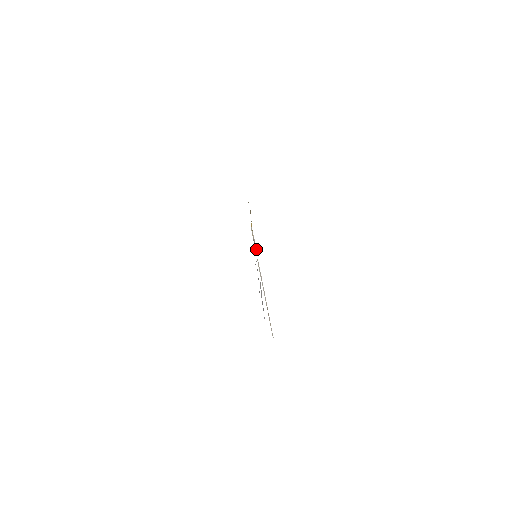
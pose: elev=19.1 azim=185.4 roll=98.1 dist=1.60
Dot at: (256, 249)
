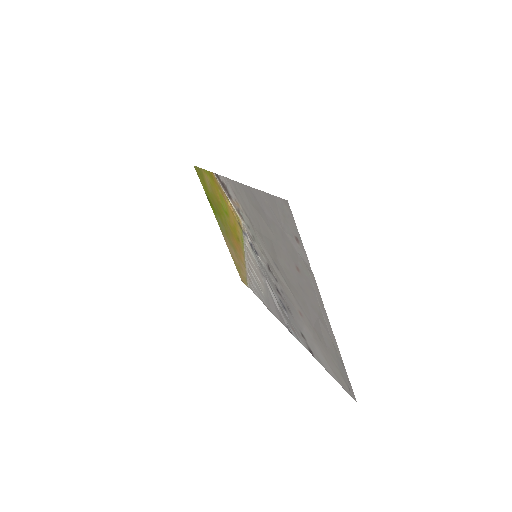
Dot at: (247, 240)
